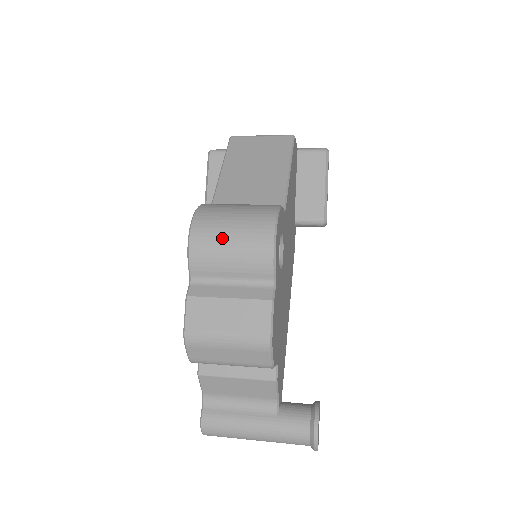
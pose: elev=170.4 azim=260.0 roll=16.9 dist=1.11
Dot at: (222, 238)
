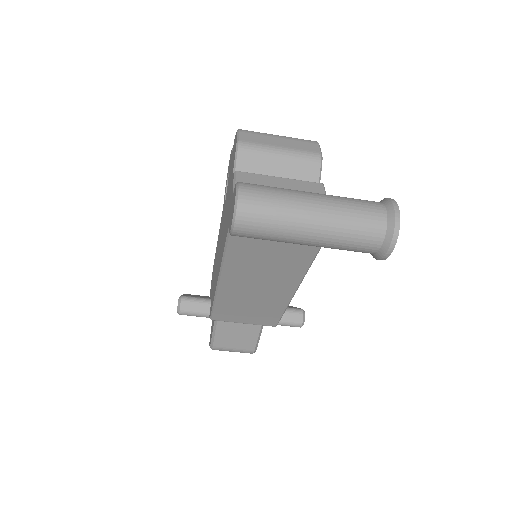
Dot at: occluded
